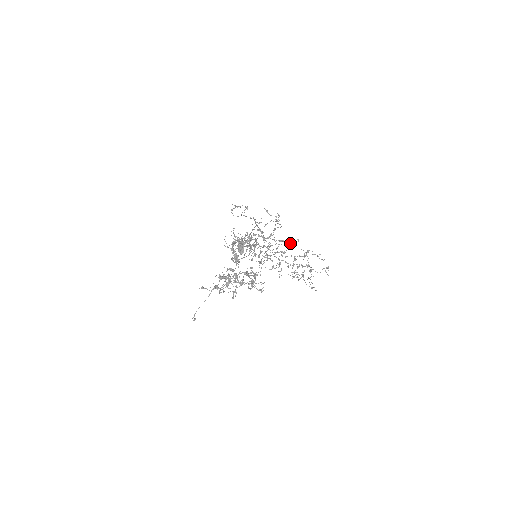
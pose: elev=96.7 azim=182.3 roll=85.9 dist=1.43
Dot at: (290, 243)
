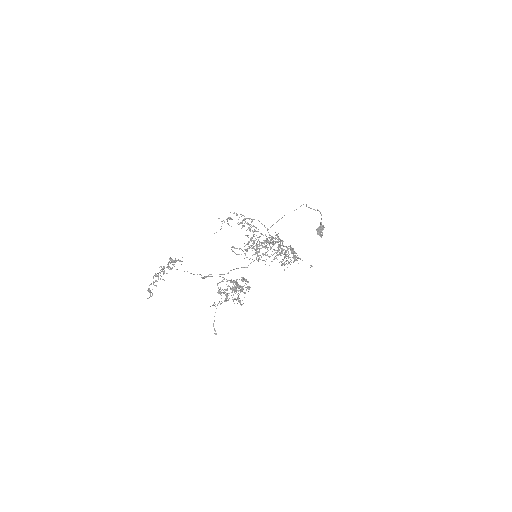
Dot at: (179, 261)
